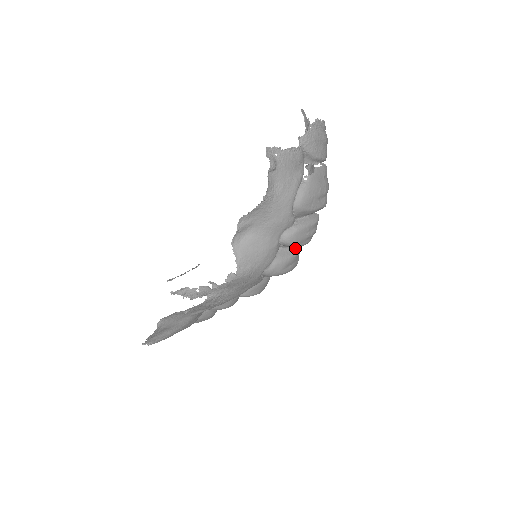
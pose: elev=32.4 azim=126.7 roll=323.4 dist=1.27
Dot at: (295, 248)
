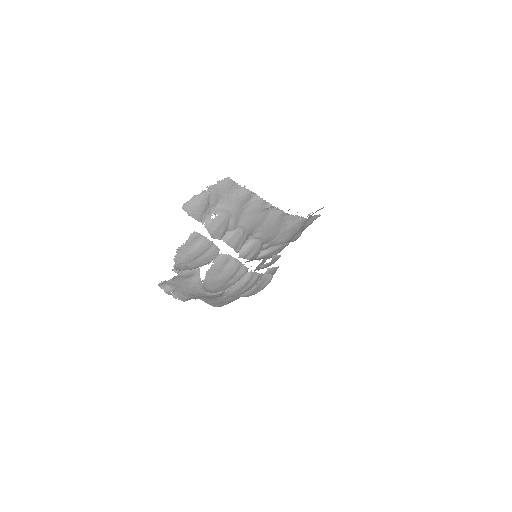
Dot at: occluded
